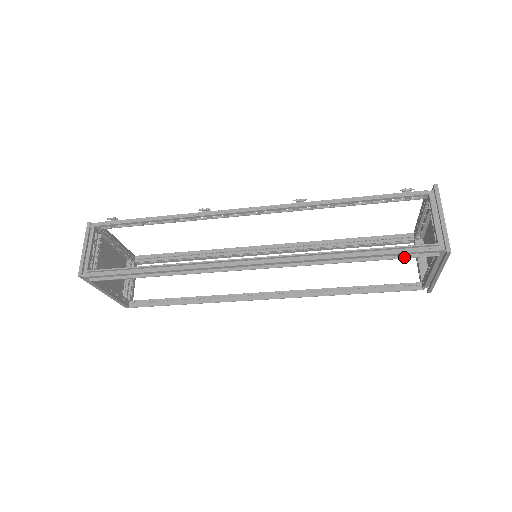
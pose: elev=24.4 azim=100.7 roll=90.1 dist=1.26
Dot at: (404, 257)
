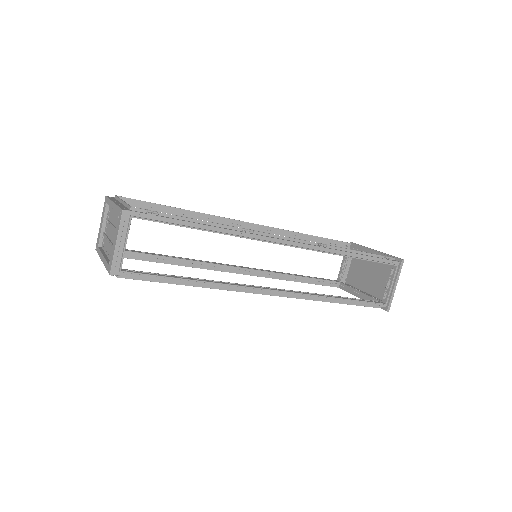
Dot at: (364, 306)
